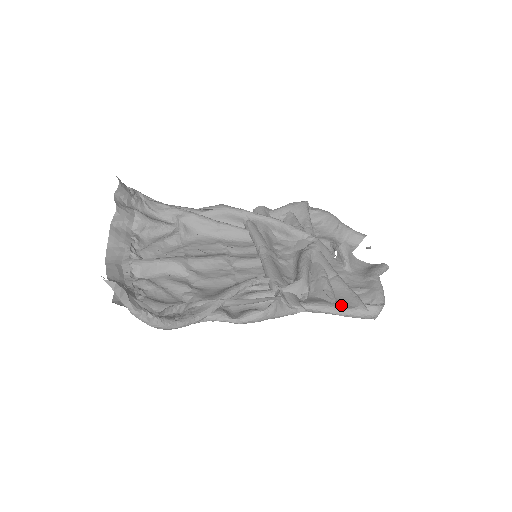
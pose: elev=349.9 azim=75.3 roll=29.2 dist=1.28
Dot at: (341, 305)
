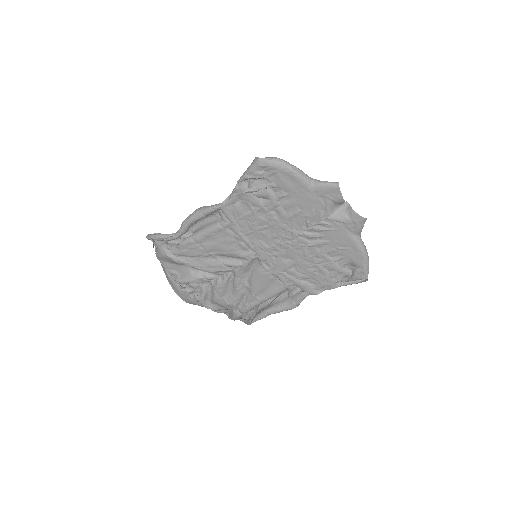
Dot at: occluded
